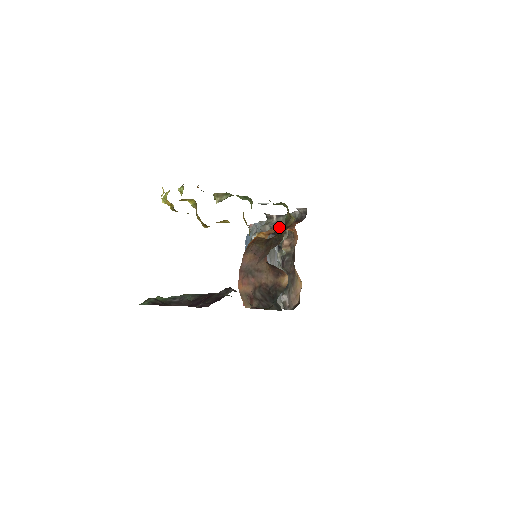
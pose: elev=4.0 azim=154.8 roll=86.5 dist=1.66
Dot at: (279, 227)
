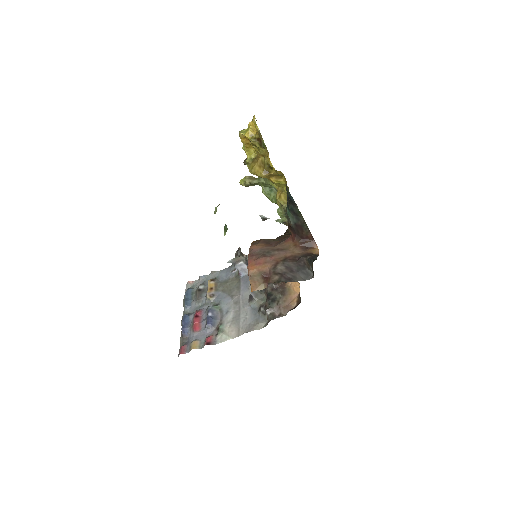
Dot at: occluded
